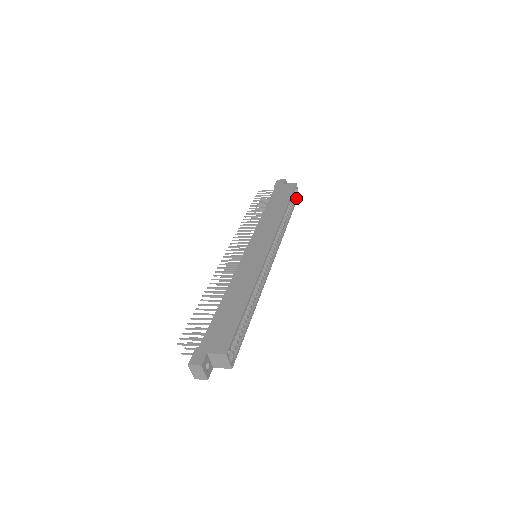
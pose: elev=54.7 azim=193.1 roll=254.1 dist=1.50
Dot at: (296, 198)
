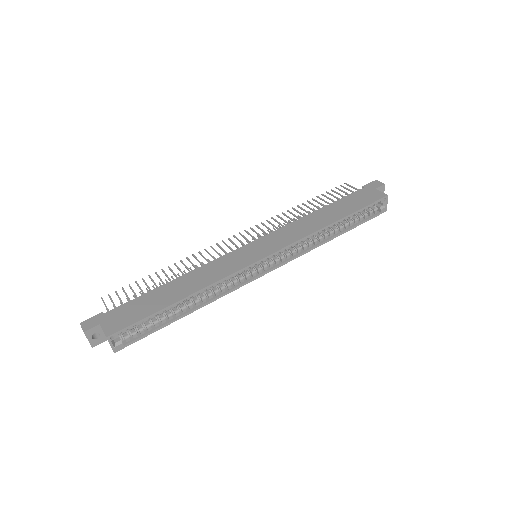
Dot at: (377, 213)
